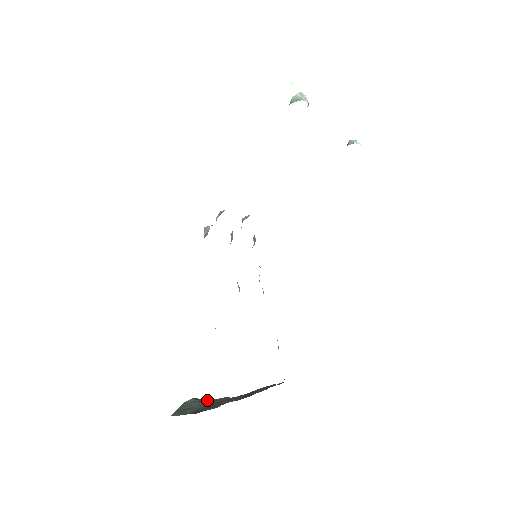
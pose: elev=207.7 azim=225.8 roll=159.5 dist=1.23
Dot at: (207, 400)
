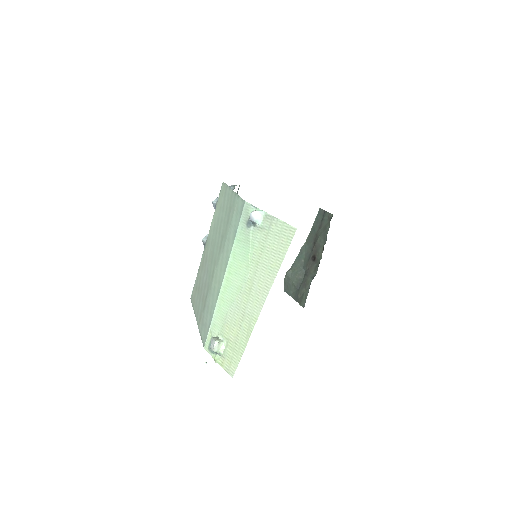
Dot at: (294, 268)
